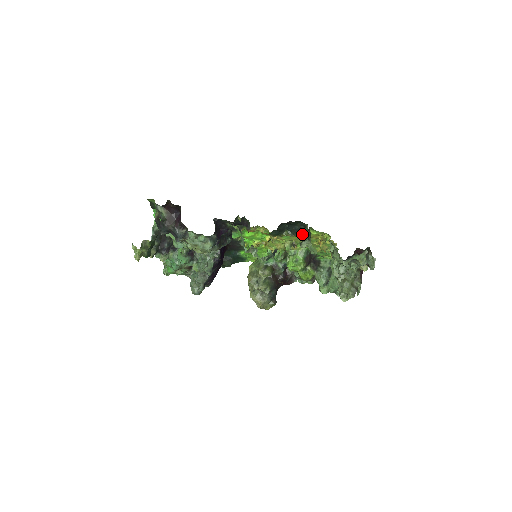
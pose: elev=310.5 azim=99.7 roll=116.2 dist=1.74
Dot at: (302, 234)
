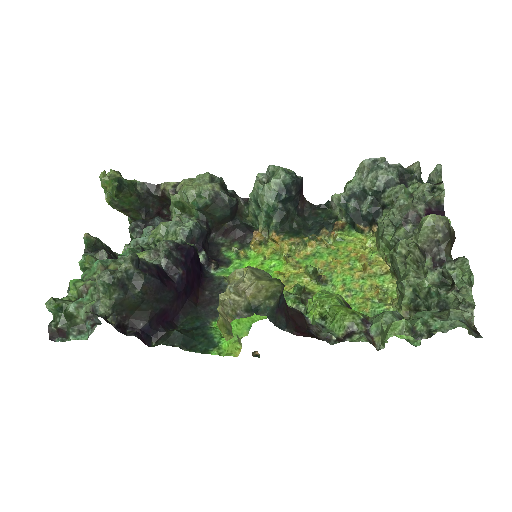
Dot at: (333, 229)
